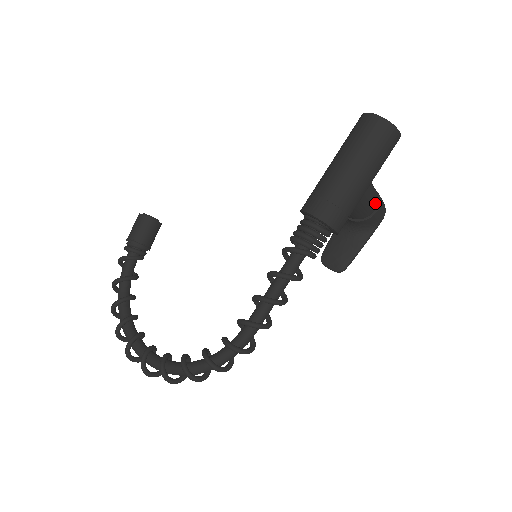
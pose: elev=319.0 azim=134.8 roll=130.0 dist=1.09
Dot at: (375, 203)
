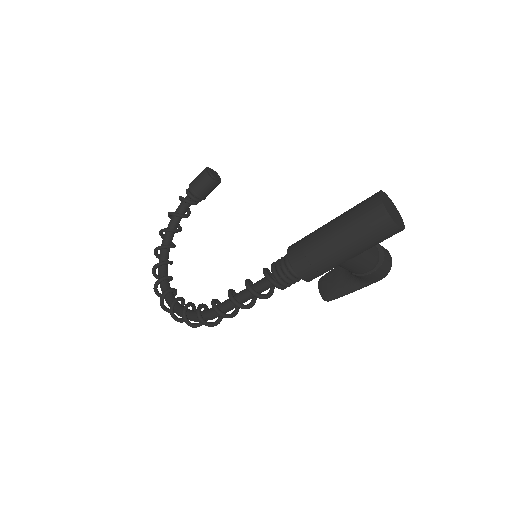
Dot at: (366, 268)
